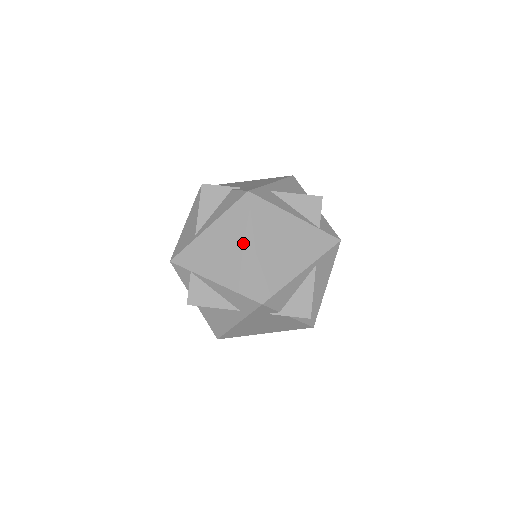
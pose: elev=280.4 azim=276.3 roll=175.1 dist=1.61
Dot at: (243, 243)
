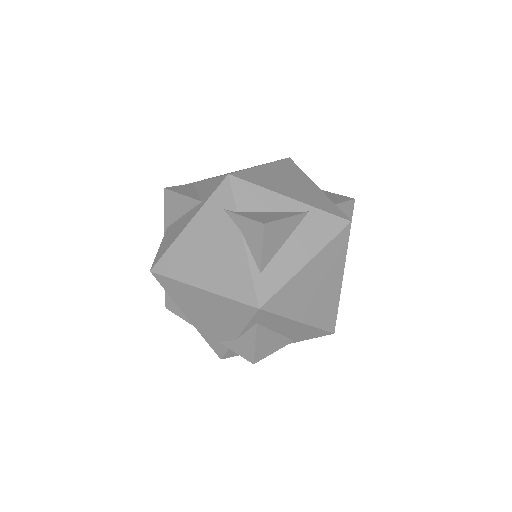
Dot at: occluded
